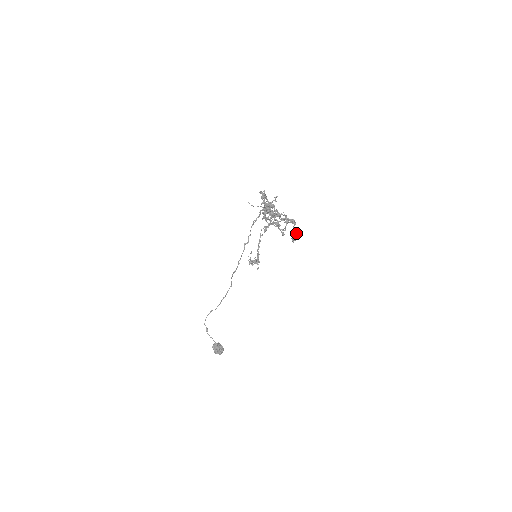
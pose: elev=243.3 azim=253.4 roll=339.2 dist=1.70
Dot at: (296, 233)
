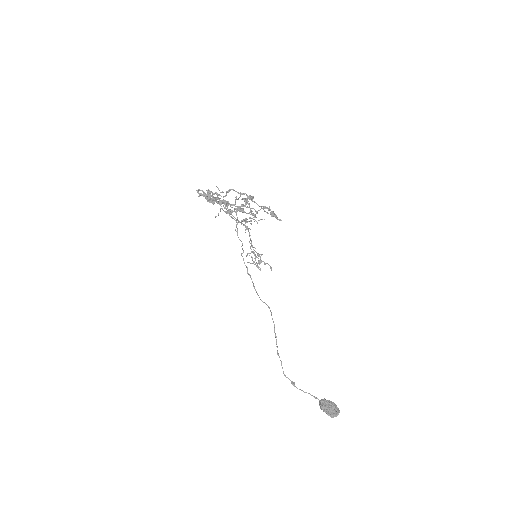
Dot at: (267, 207)
